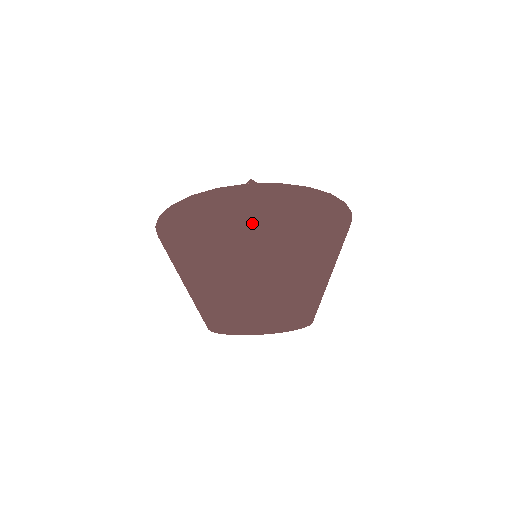
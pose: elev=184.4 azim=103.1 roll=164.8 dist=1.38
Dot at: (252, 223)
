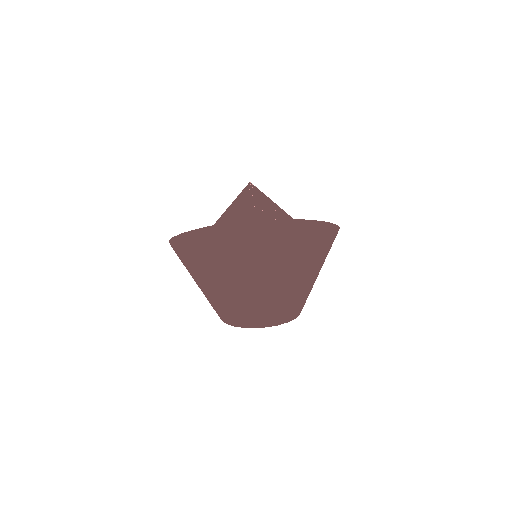
Dot at: (224, 276)
